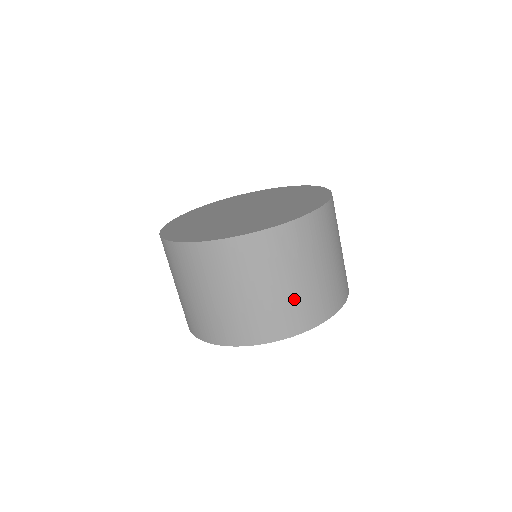
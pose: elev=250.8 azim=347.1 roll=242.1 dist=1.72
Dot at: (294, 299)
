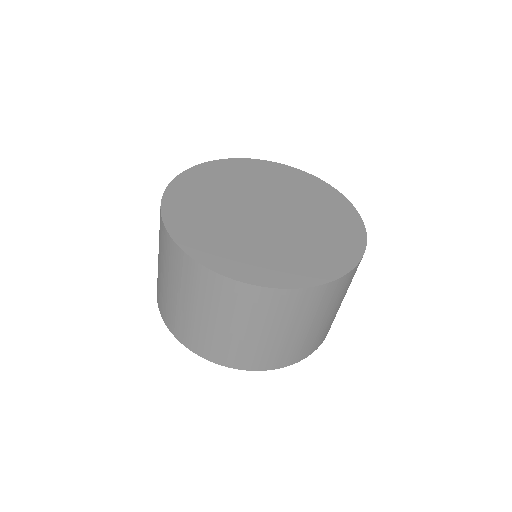
Dot at: (253, 346)
